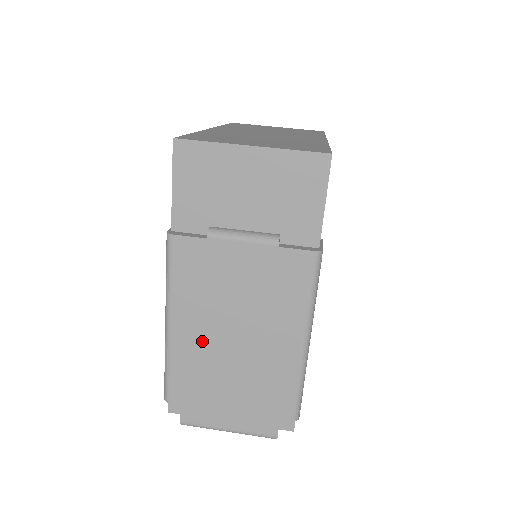
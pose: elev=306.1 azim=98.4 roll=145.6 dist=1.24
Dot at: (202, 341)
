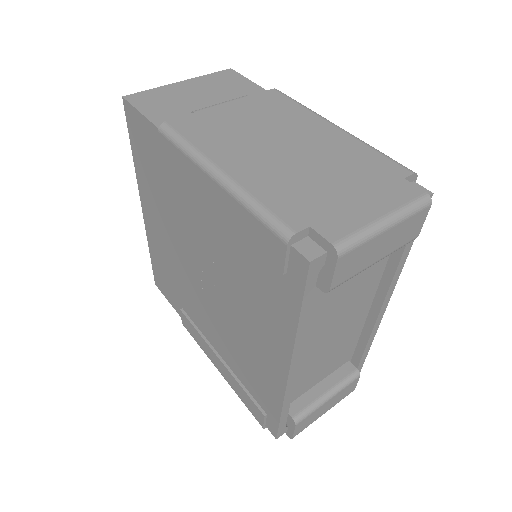
Dot at: (263, 165)
